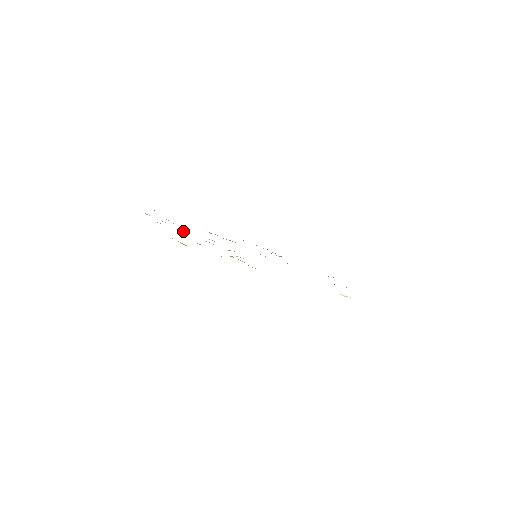
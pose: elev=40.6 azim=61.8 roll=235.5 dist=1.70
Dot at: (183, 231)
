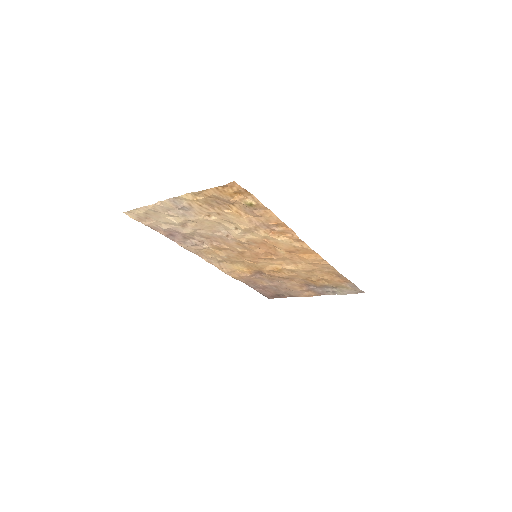
Dot at: (209, 215)
